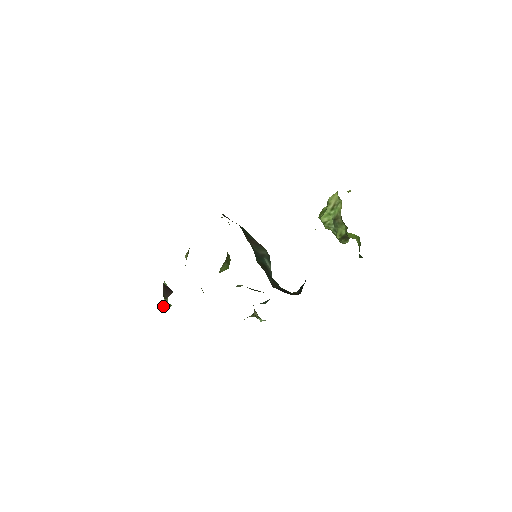
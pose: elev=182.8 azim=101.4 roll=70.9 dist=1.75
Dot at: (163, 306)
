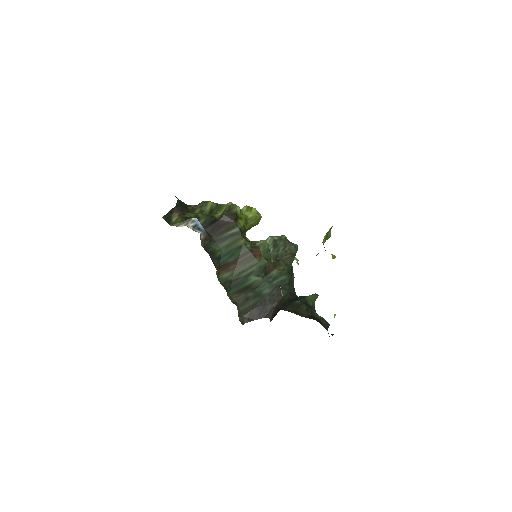
Dot at: occluded
